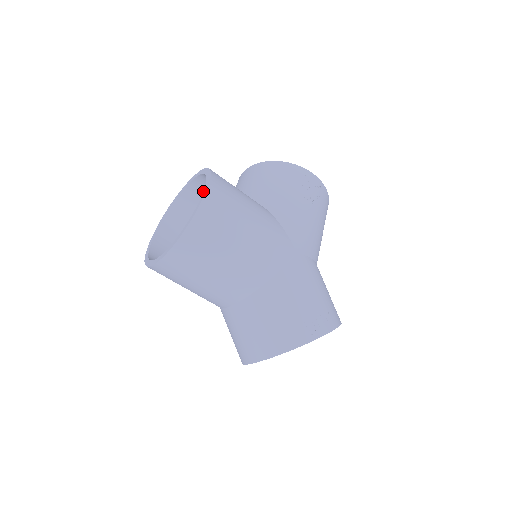
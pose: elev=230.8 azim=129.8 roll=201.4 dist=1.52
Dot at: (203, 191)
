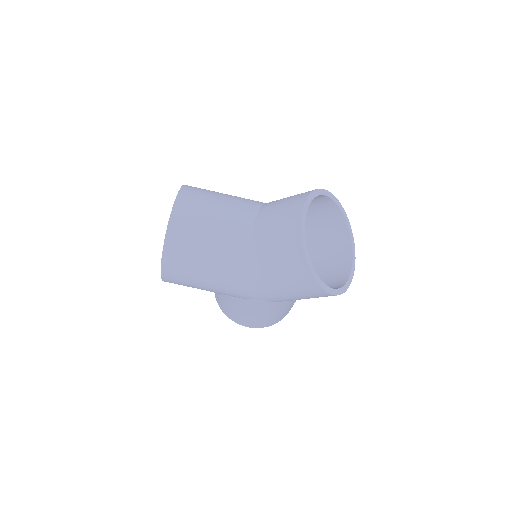
Dot at: occluded
